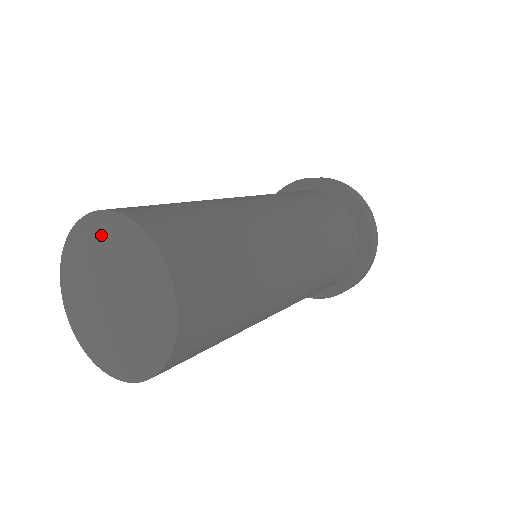
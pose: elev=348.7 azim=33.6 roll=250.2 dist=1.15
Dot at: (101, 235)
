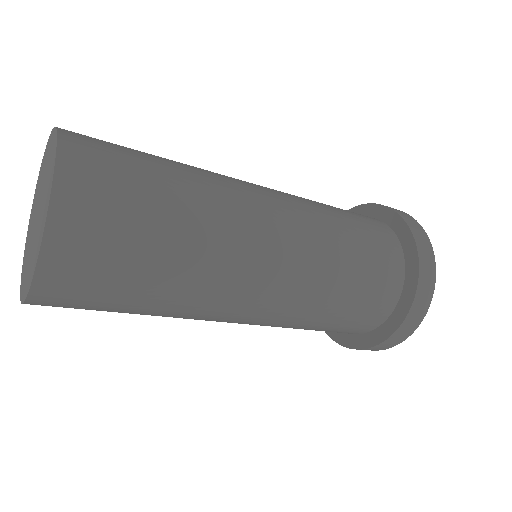
Dot at: (45, 159)
